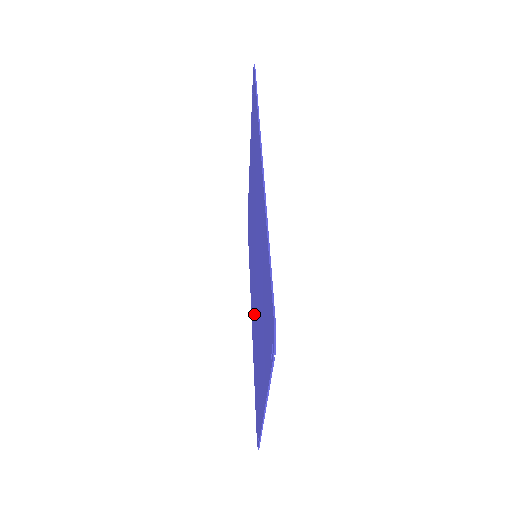
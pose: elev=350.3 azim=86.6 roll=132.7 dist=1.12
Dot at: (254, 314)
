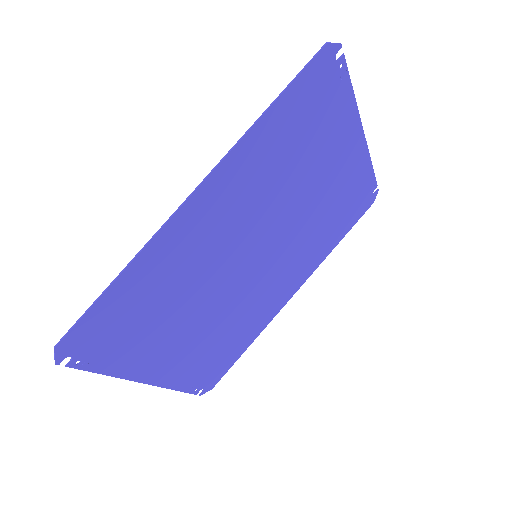
Dot at: (256, 299)
